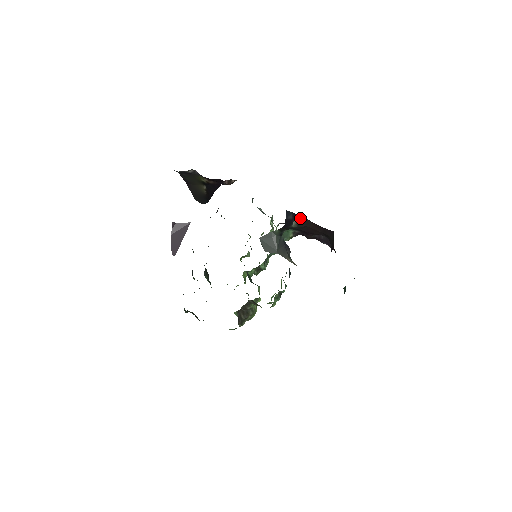
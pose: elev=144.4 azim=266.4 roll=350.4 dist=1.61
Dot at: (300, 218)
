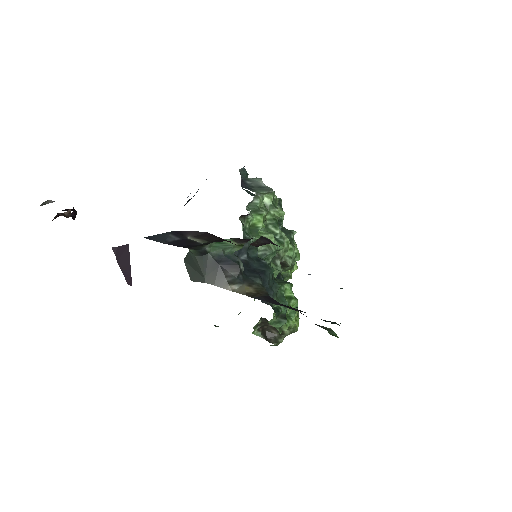
Dot at: (194, 233)
